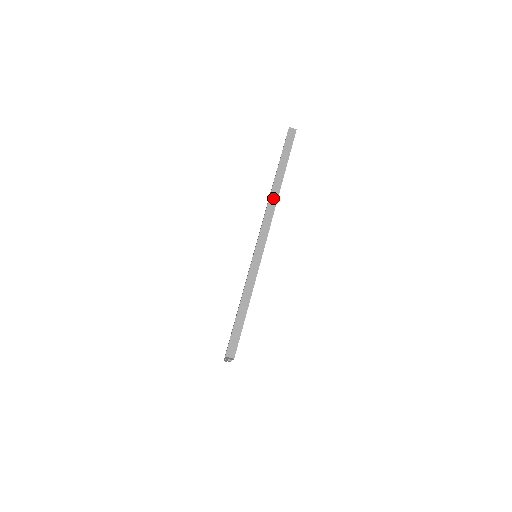
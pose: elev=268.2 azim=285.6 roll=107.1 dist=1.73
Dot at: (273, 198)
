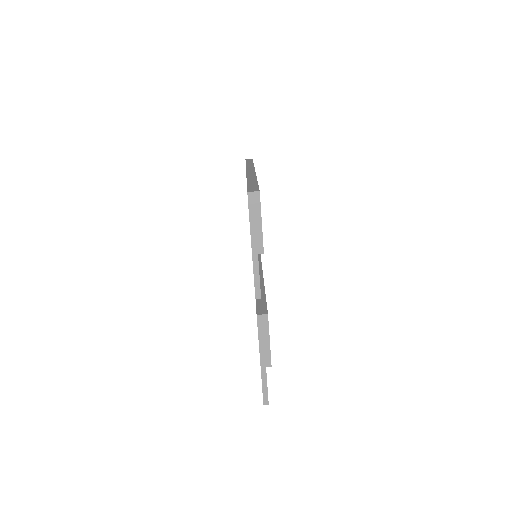
Dot at: (249, 166)
